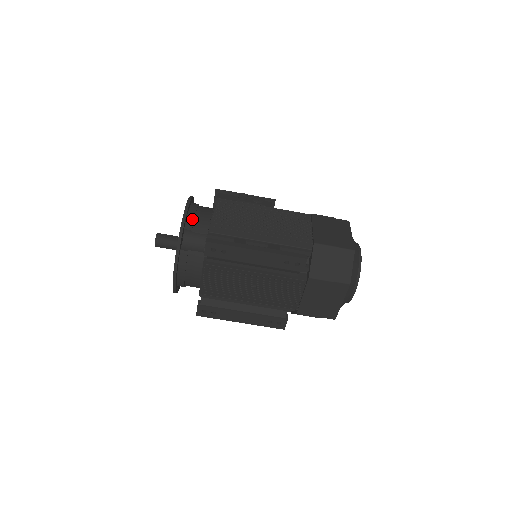
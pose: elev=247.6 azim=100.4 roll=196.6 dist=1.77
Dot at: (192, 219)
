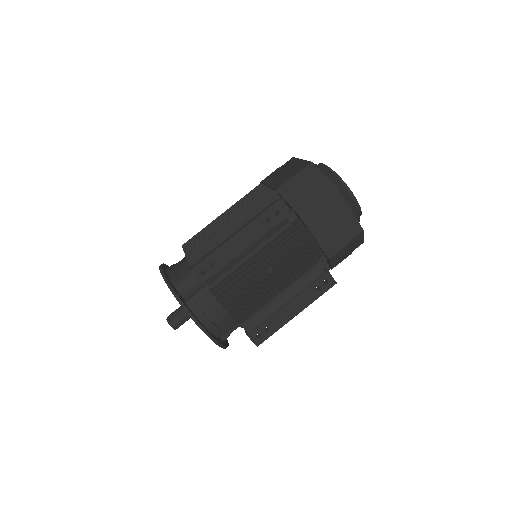
Dot at: (173, 274)
